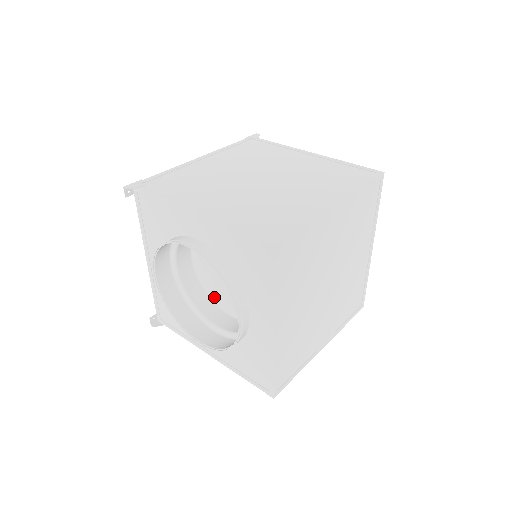
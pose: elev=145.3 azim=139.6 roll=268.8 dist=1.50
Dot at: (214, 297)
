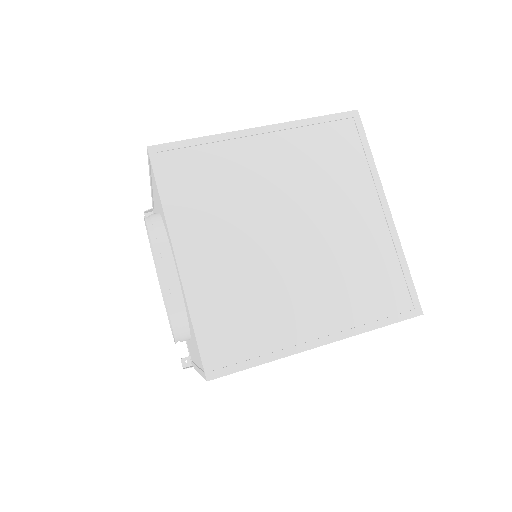
Dot at: occluded
